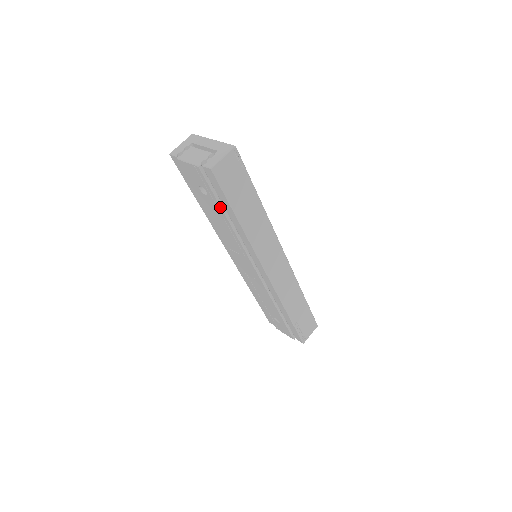
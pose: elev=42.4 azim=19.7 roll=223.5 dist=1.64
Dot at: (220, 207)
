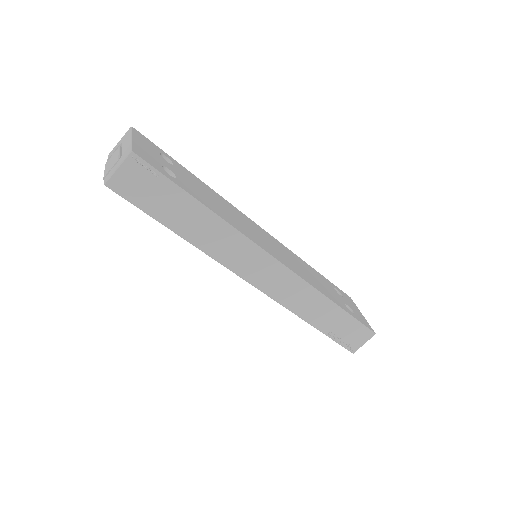
Dot at: occluded
